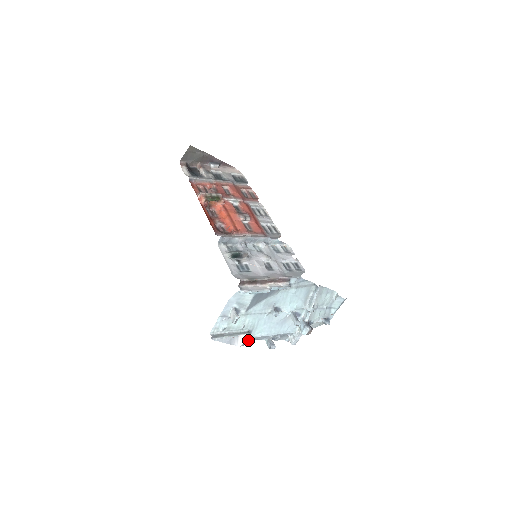
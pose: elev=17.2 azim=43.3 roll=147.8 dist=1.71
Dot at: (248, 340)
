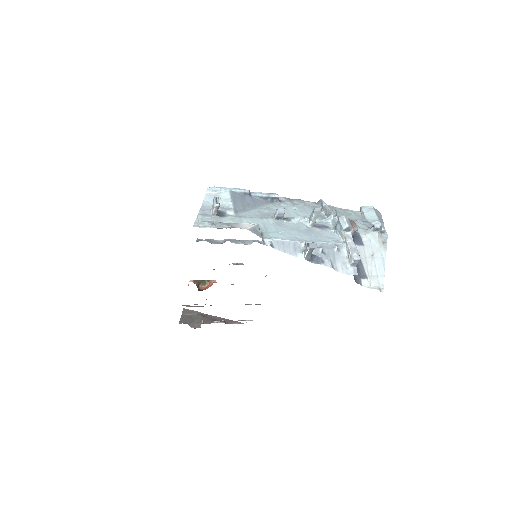
Dot at: (260, 233)
